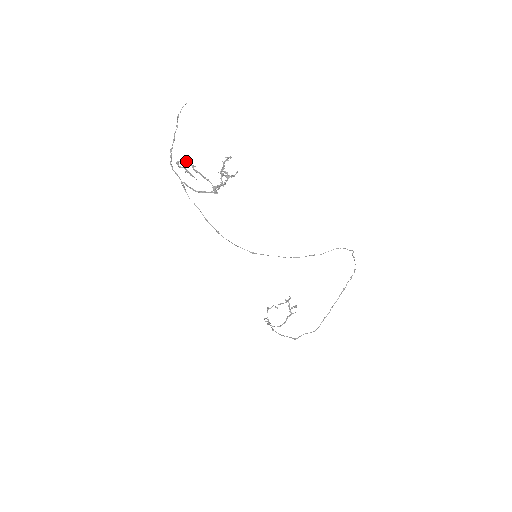
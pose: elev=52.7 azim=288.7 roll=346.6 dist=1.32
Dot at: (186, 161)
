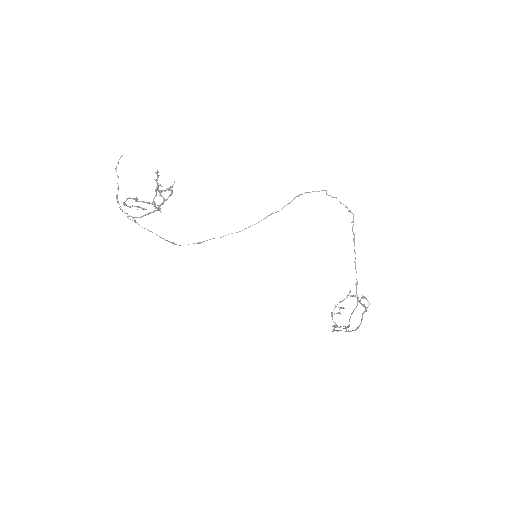
Dot at: (128, 198)
